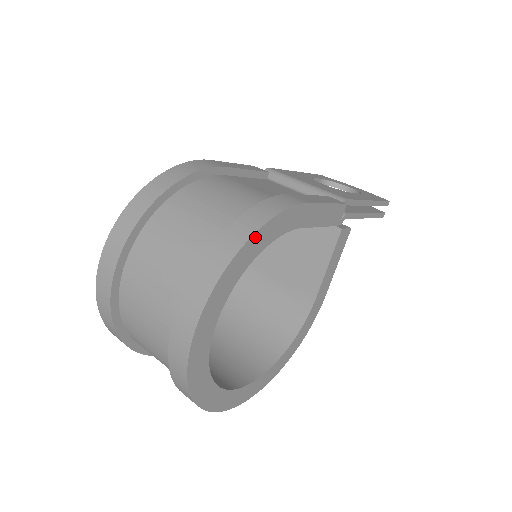
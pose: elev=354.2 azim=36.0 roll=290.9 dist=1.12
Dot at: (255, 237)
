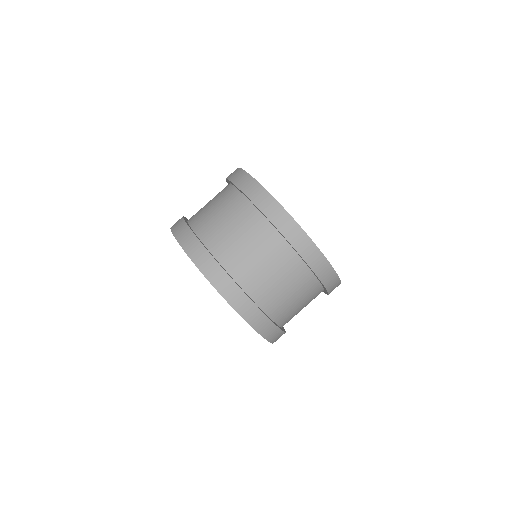
Dot at: occluded
